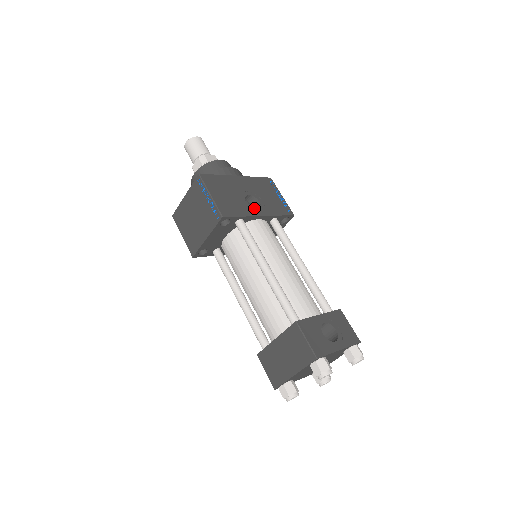
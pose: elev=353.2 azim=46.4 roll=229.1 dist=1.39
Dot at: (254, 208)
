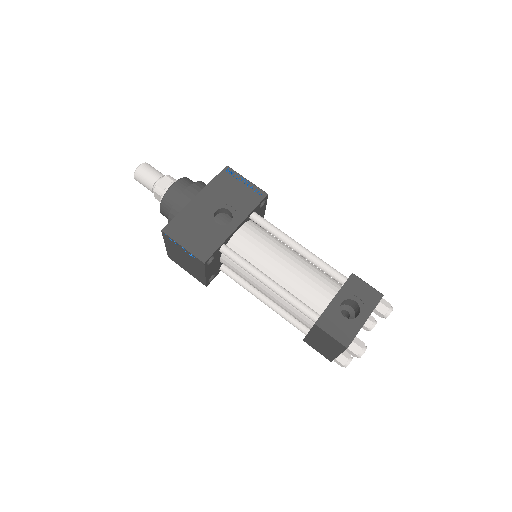
Dot at: (228, 215)
